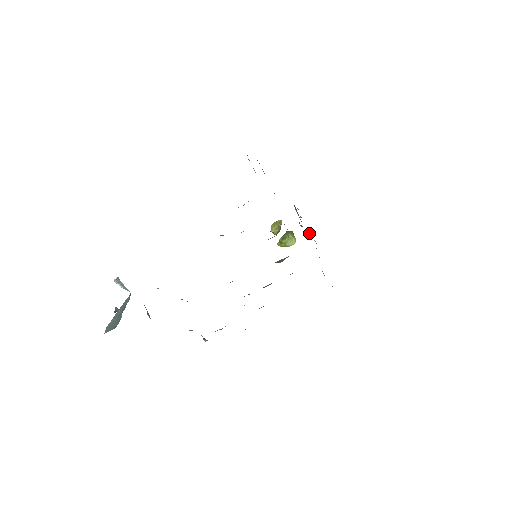
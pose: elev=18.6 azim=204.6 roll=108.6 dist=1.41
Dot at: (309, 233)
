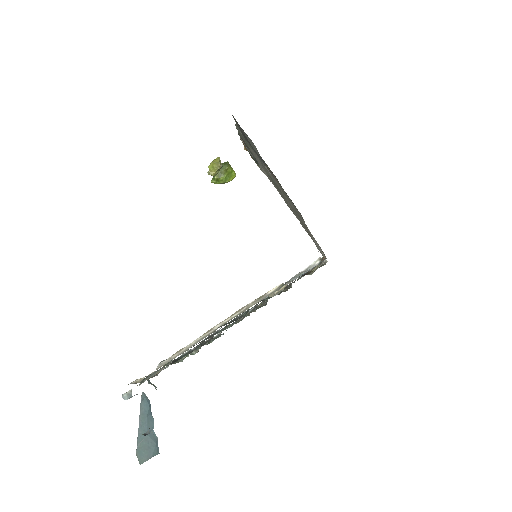
Dot at: occluded
